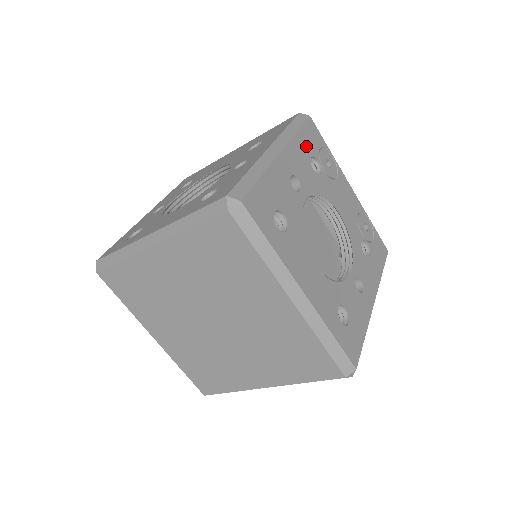
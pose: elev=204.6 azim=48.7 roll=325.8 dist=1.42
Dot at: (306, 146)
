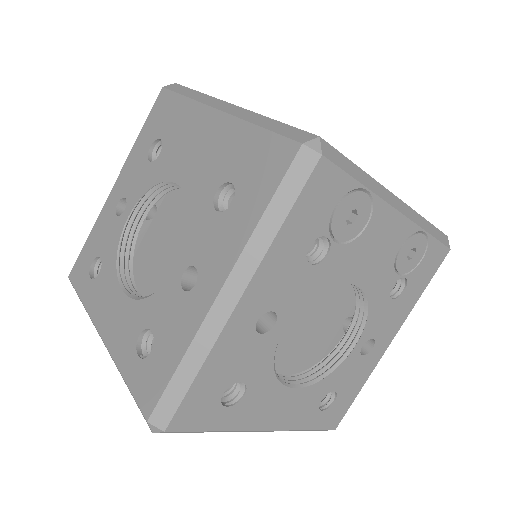
Dot at: (300, 235)
